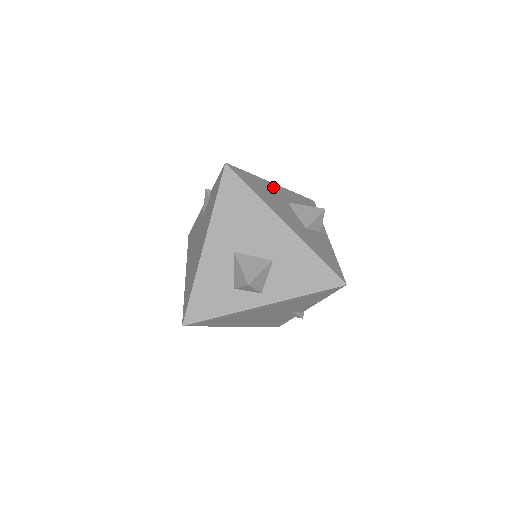
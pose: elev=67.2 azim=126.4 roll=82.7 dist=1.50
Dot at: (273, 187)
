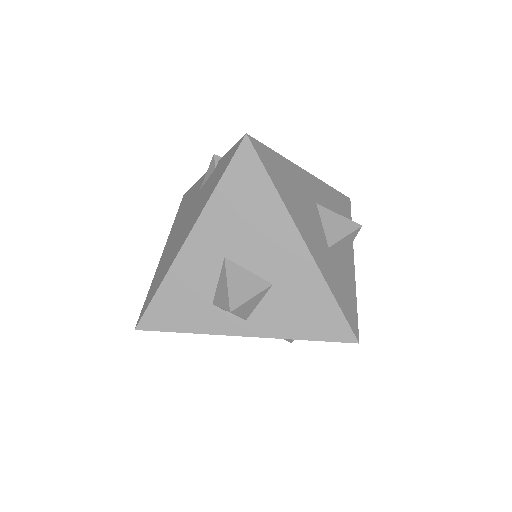
Dot at: (303, 177)
